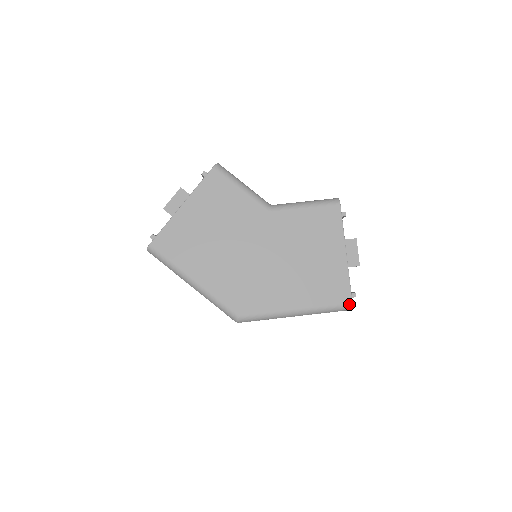
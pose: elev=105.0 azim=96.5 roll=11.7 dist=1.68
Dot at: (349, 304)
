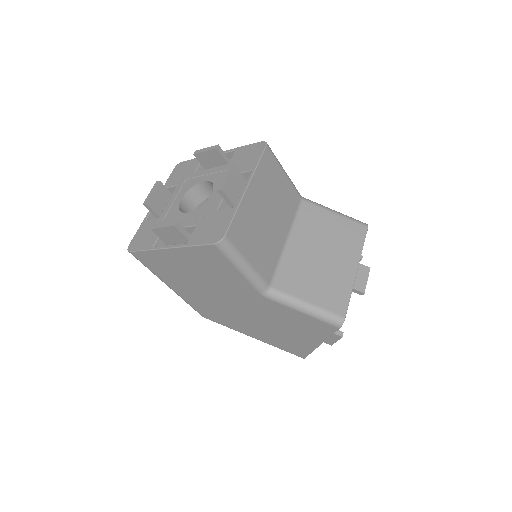
Dot at: (301, 357)
